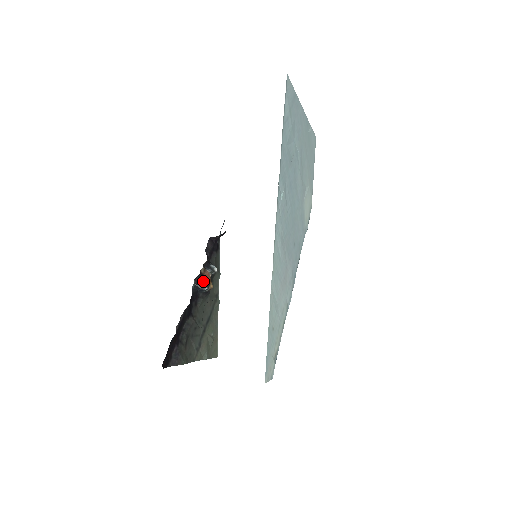
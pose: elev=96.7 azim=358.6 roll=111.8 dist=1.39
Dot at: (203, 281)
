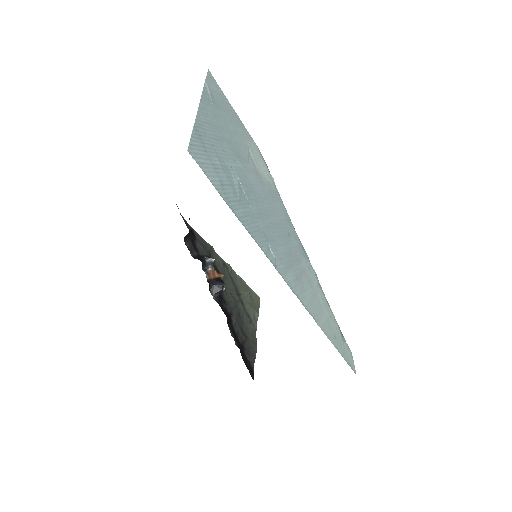
Dot at: (216, 285)
